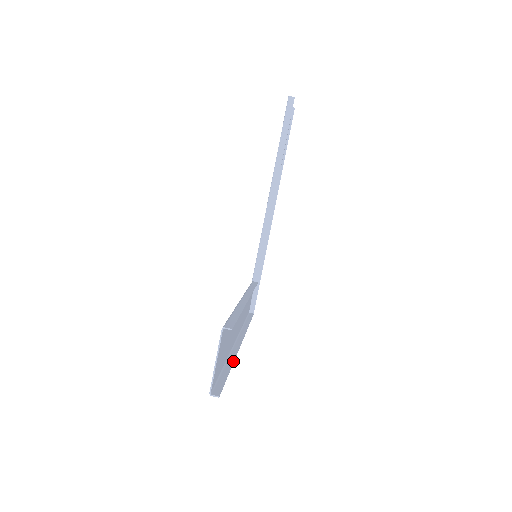
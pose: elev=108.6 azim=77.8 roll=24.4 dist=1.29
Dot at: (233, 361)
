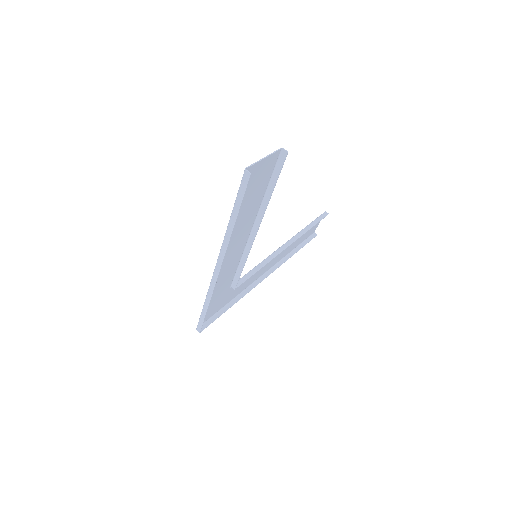
Dot at: occluded
